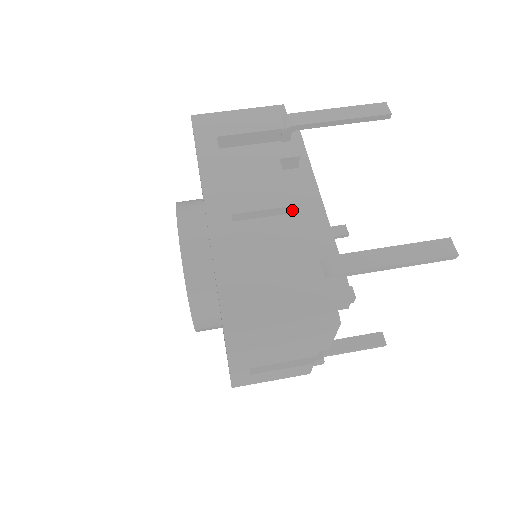
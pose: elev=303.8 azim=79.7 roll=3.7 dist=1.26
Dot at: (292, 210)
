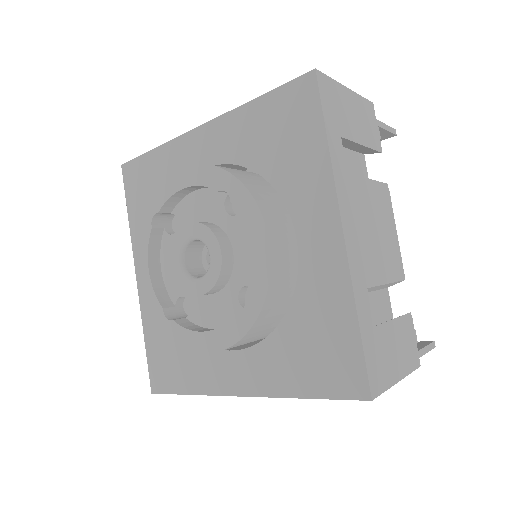
Dot at: occluded
